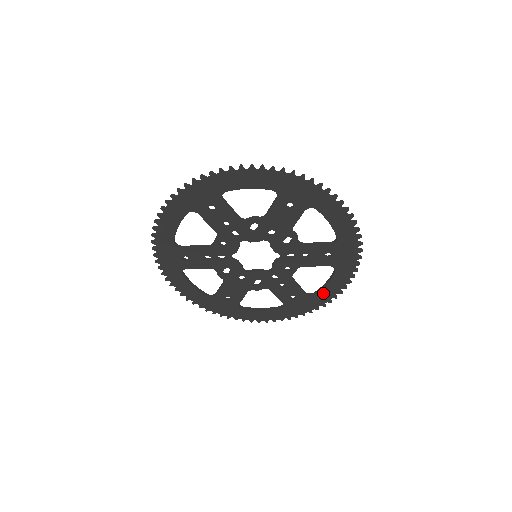
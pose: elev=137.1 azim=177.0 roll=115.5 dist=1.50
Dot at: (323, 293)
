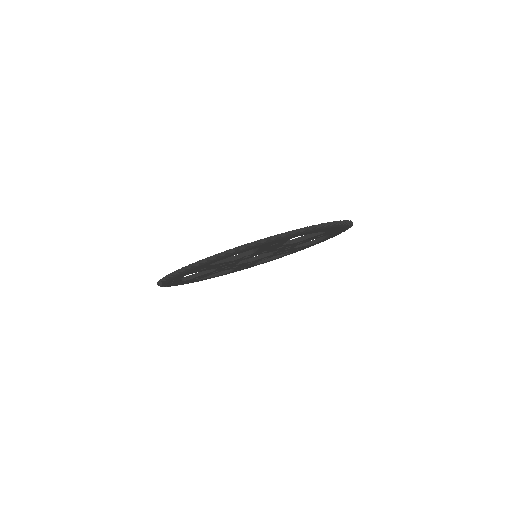
Dot at: (325, 239)
